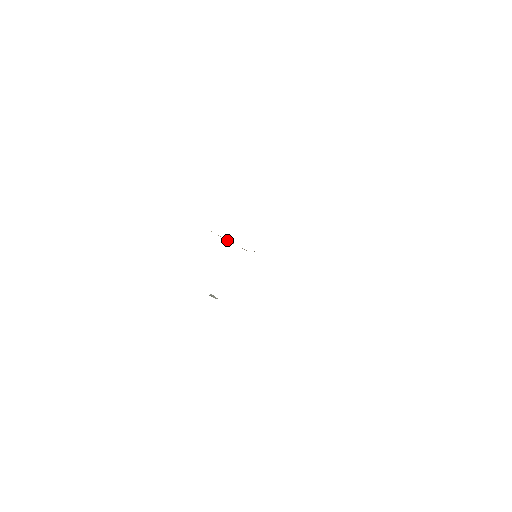
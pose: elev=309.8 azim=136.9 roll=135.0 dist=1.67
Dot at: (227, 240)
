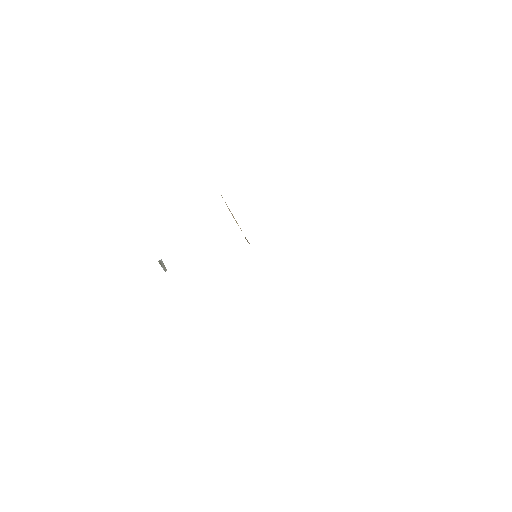
Dot at: occluded
